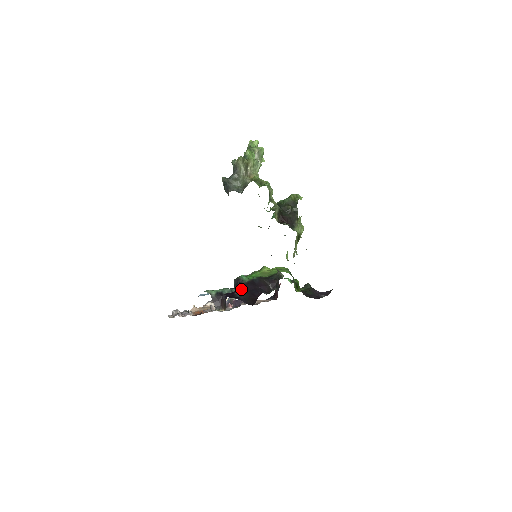
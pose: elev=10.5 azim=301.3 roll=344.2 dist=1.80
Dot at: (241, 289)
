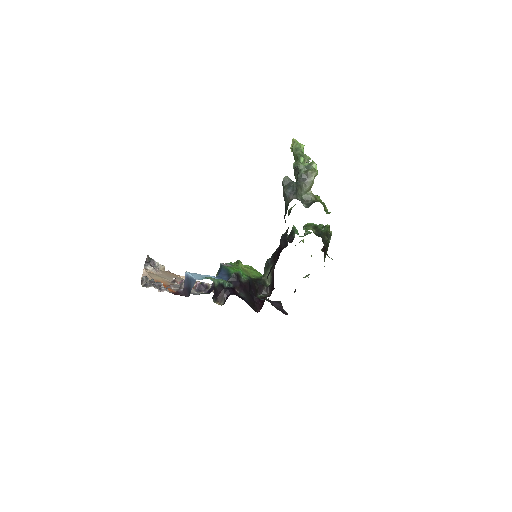
Dot at: (243, 289)
